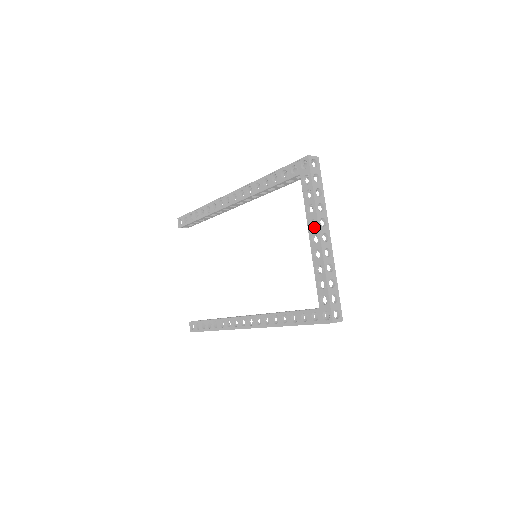
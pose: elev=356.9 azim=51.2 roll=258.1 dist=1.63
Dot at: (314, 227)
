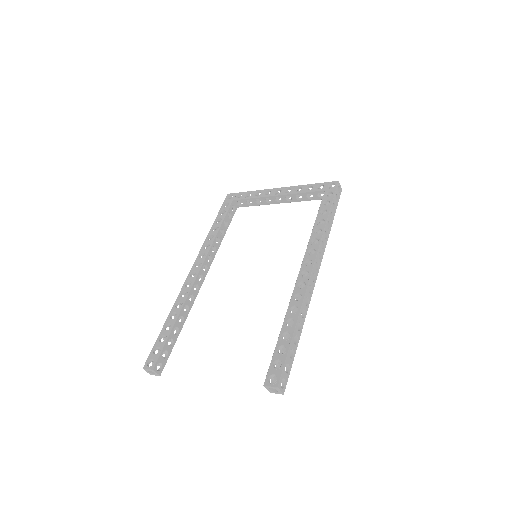
Dot at: (270, 192)
